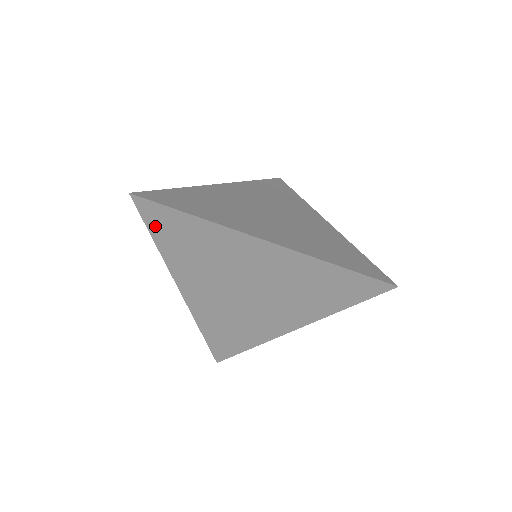
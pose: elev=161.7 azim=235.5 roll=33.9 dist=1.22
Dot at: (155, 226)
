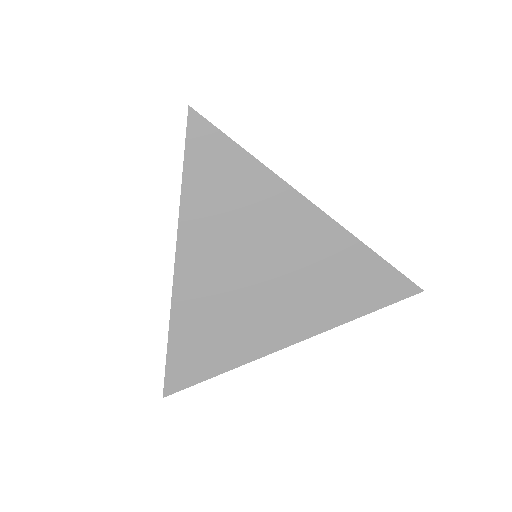
Dot at: (196, 159)
